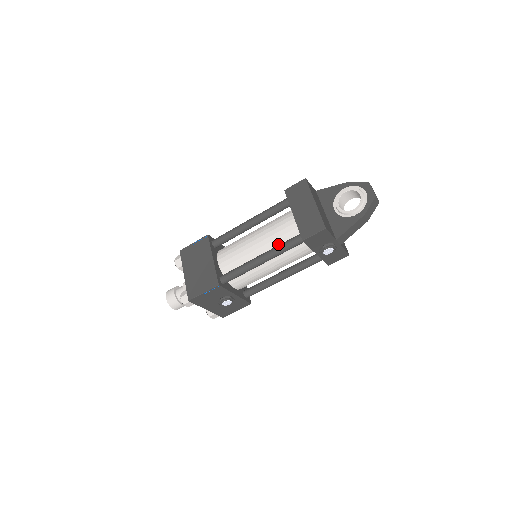
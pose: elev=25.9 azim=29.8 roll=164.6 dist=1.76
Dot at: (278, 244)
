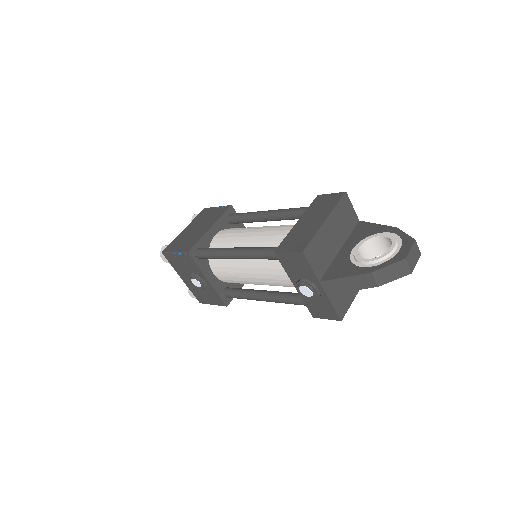
Dot at: occluded
